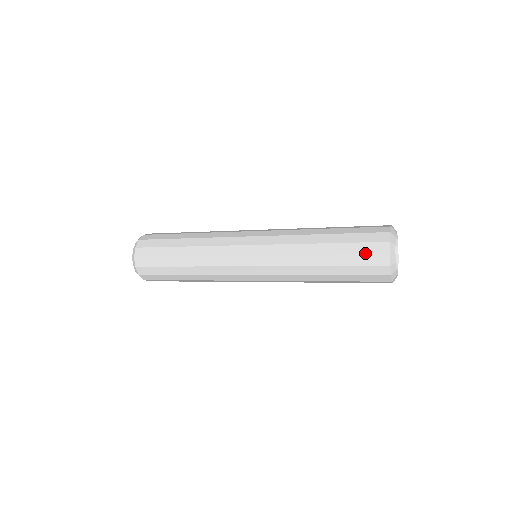
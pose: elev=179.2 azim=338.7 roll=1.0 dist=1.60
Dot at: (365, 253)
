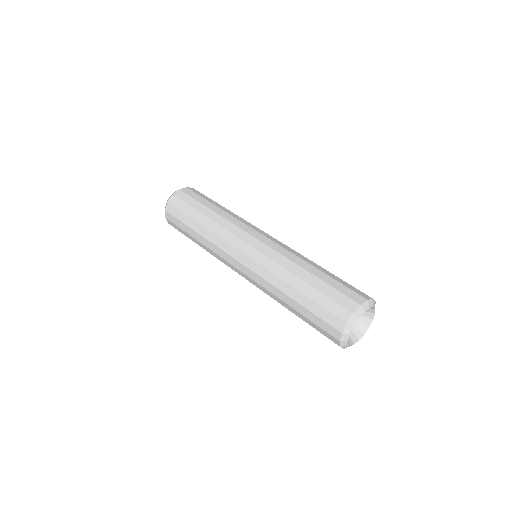
Dot at: (342, 292)
